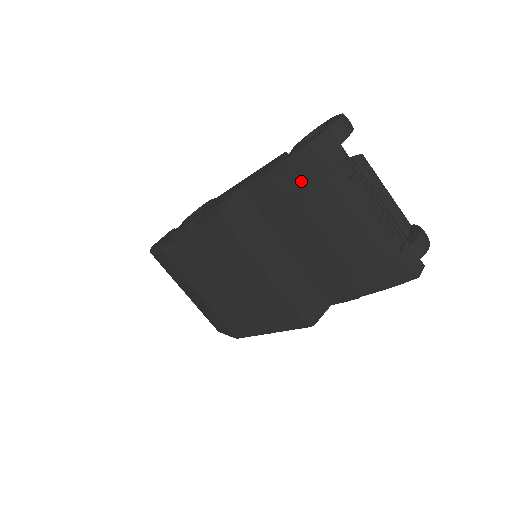
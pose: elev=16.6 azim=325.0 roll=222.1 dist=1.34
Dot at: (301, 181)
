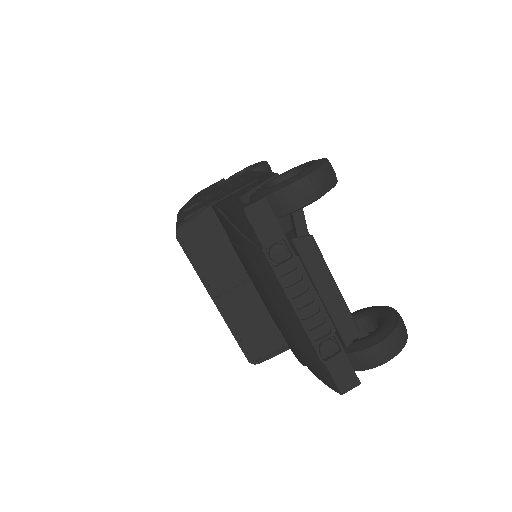
Dot at: (239, 239)
